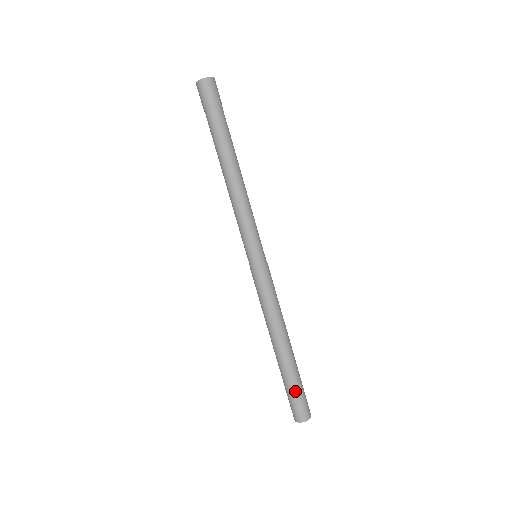
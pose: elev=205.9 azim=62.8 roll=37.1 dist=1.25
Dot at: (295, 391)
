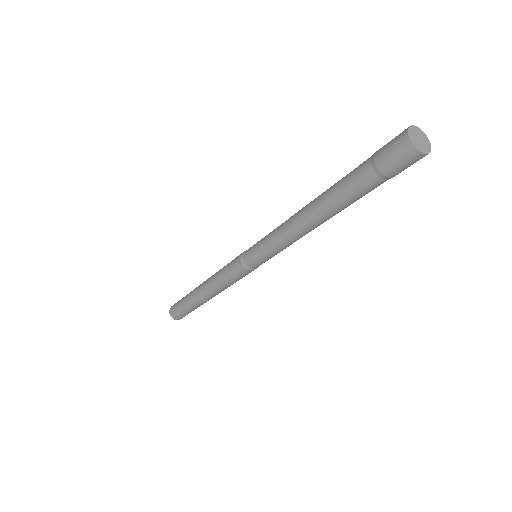
Dot at: occluded
